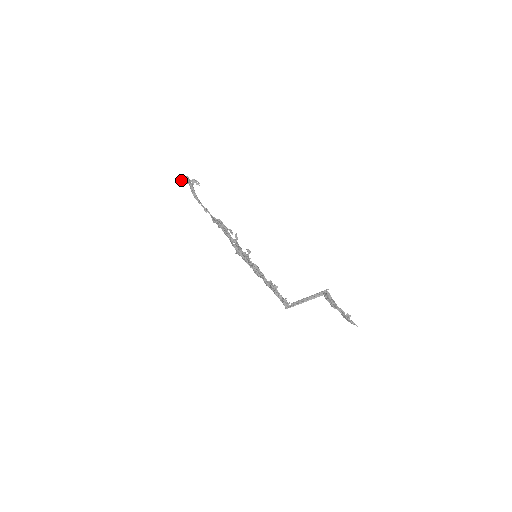
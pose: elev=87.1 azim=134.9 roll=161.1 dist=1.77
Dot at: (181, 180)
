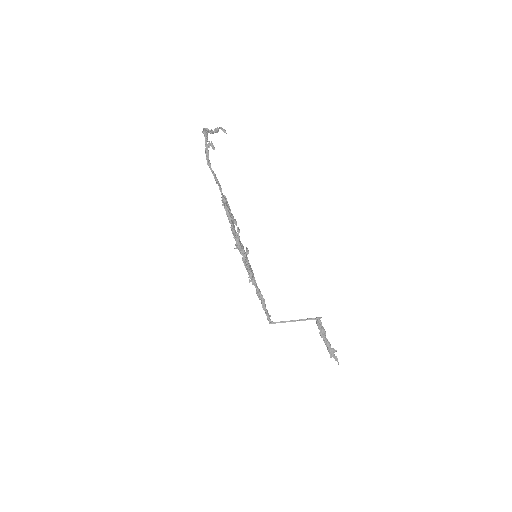
Dot at: occluded
